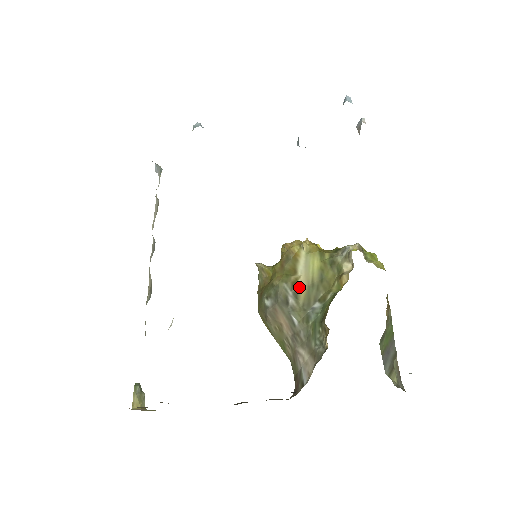
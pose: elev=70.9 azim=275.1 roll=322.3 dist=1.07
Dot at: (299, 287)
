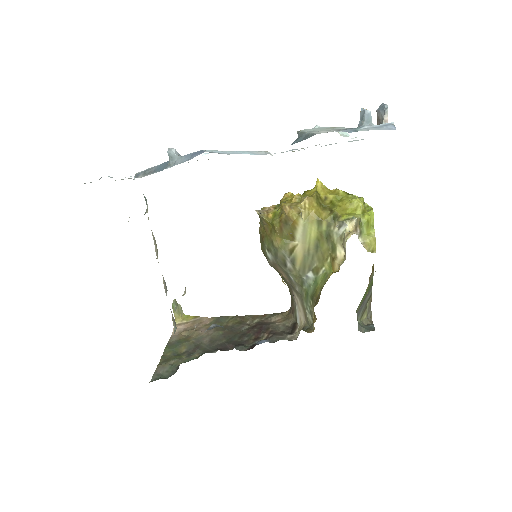
Dot at: (296, 255)
